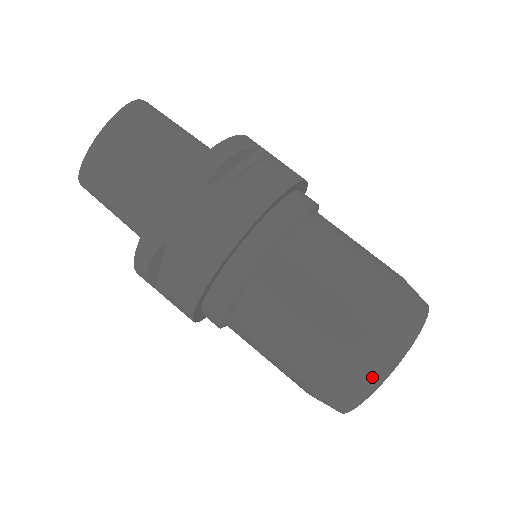
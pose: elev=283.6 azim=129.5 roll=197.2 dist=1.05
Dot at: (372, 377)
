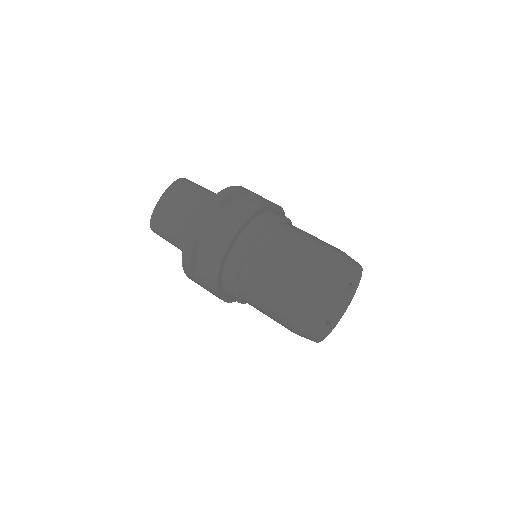
Dot at: (322, 298)
